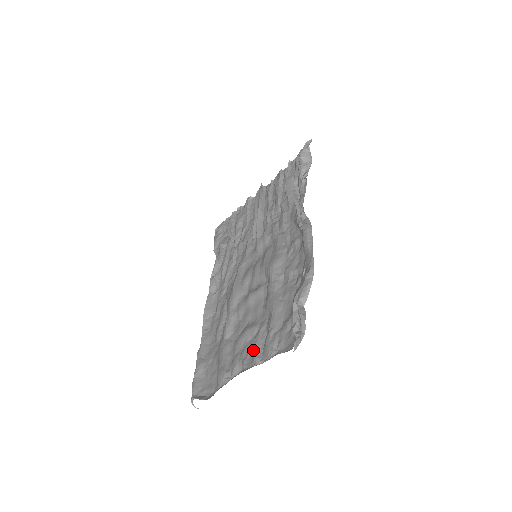
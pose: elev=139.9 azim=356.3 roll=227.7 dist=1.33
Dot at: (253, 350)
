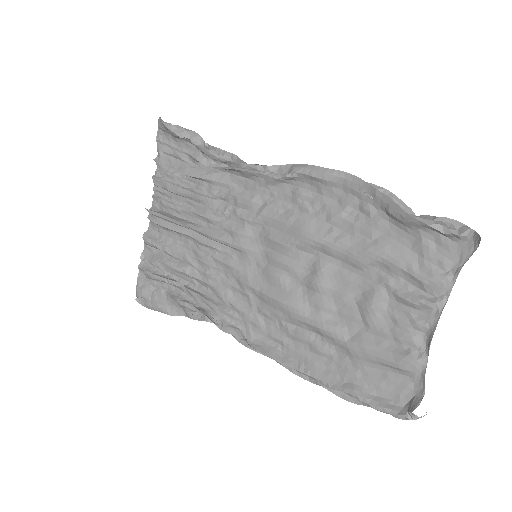
Dot at: (418, 303)
